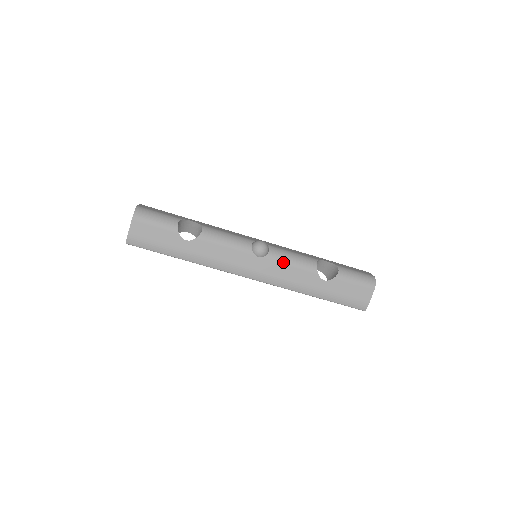
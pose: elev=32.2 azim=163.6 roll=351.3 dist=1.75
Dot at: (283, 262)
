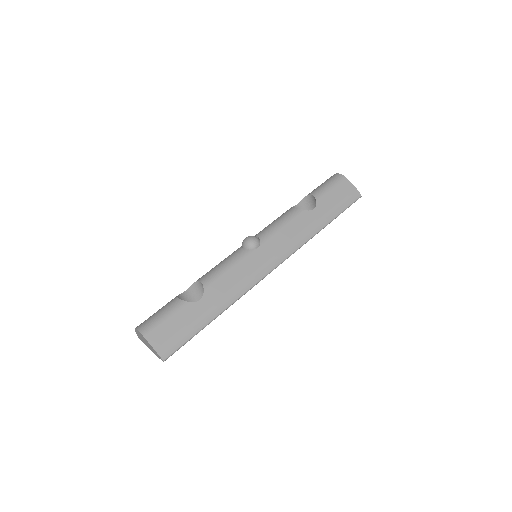
Dot at: (276, 231)
